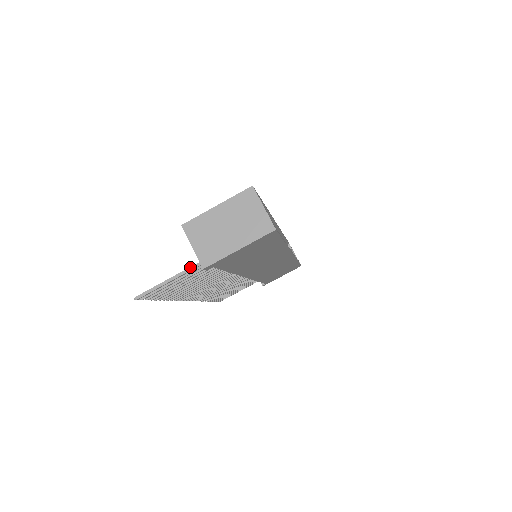
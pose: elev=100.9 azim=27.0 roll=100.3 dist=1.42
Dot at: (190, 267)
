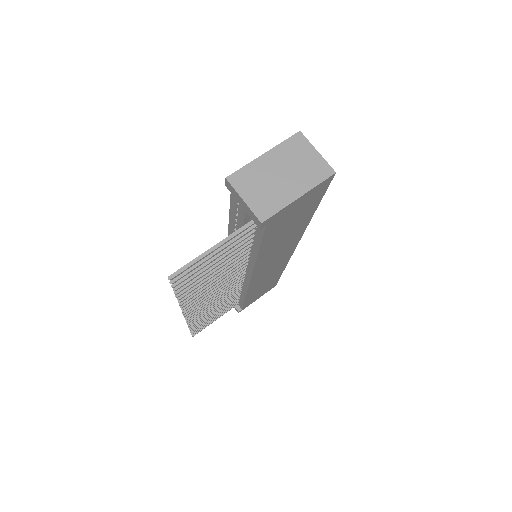
Dot at: (235, 231)
